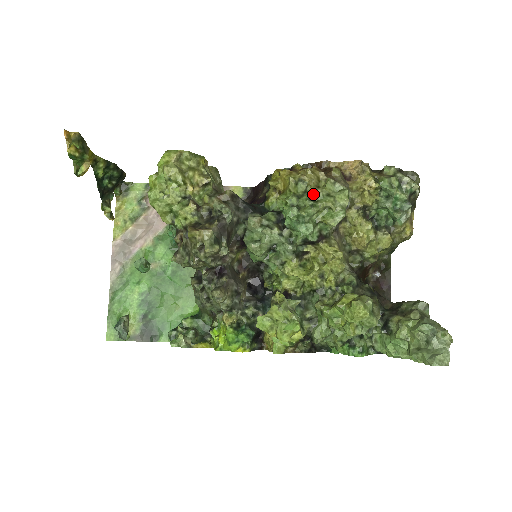
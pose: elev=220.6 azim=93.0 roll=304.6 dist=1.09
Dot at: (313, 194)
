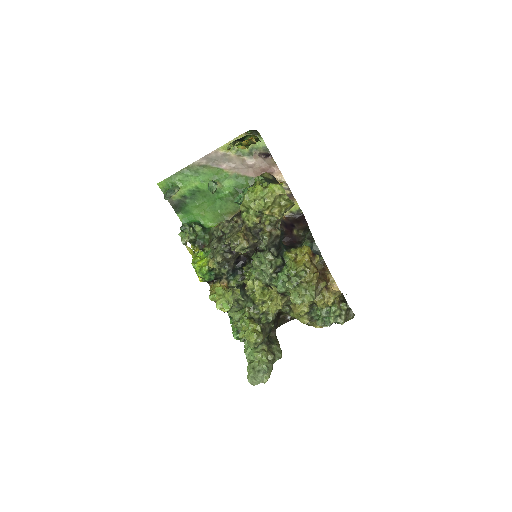
Dot at: (302, 282)
